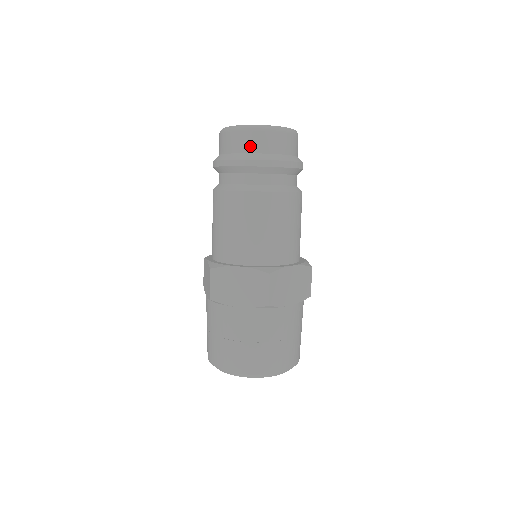
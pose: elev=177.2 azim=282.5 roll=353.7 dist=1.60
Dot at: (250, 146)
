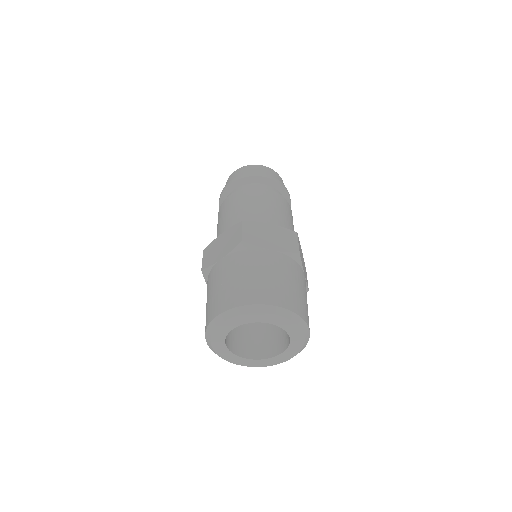
Dot at: (235, 177)
